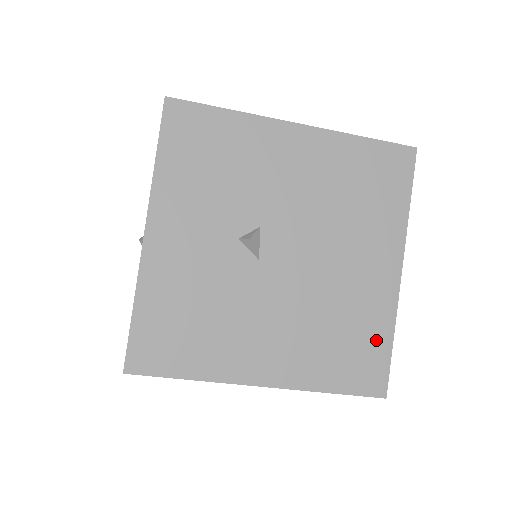
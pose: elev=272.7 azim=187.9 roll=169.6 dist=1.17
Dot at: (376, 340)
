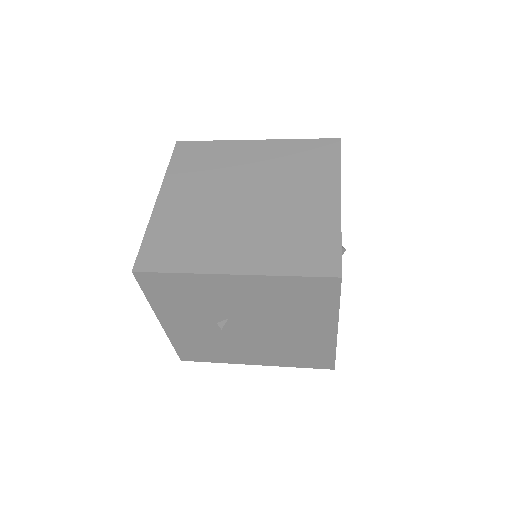
Dot at: (323, 353)
